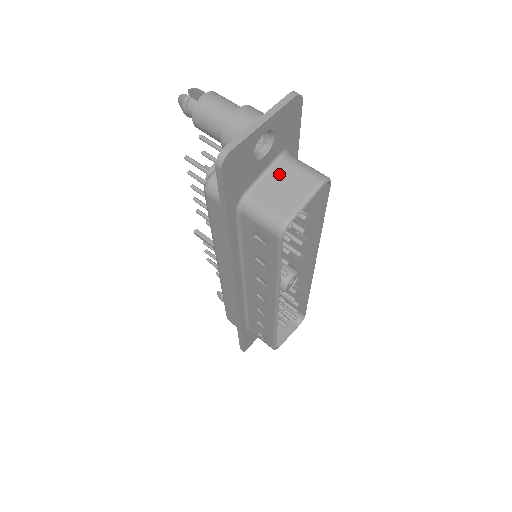
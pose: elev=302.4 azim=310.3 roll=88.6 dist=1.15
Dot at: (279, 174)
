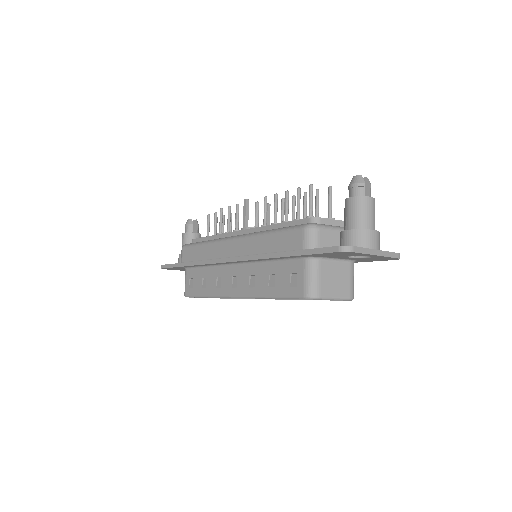
Dot at: (341, 269)
